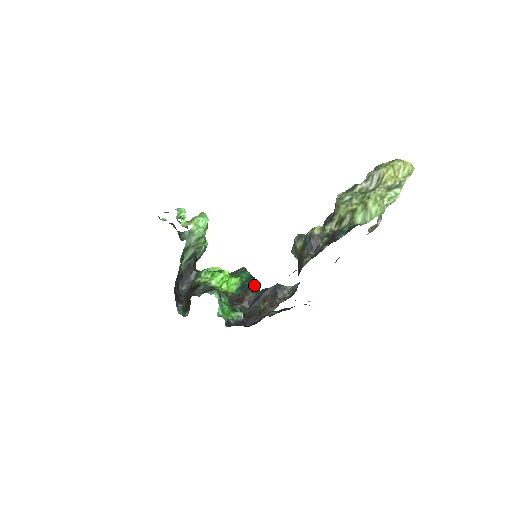
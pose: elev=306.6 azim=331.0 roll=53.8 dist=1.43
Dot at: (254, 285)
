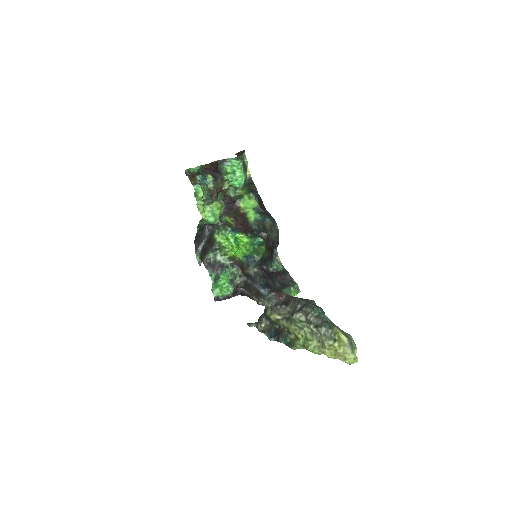
Dot at: (259, 259)
